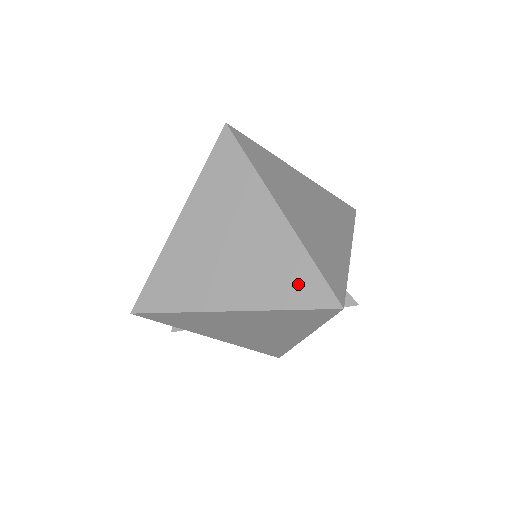
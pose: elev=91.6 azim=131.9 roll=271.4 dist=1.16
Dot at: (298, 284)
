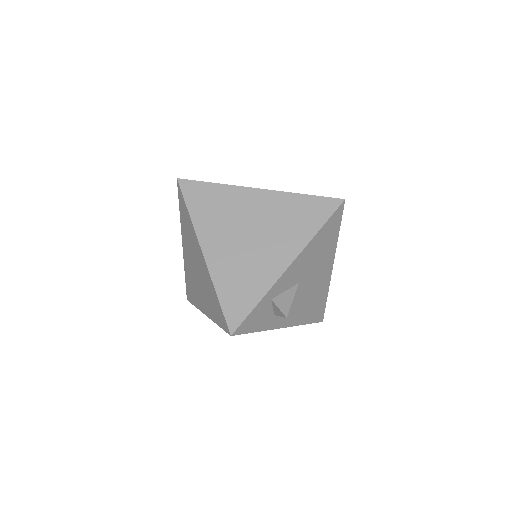
Dot at: (217, 309)
